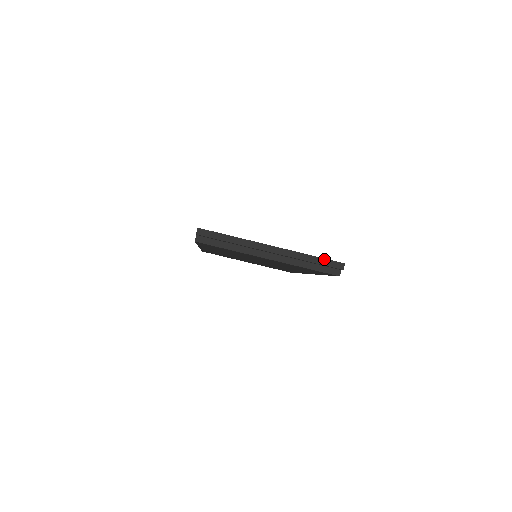
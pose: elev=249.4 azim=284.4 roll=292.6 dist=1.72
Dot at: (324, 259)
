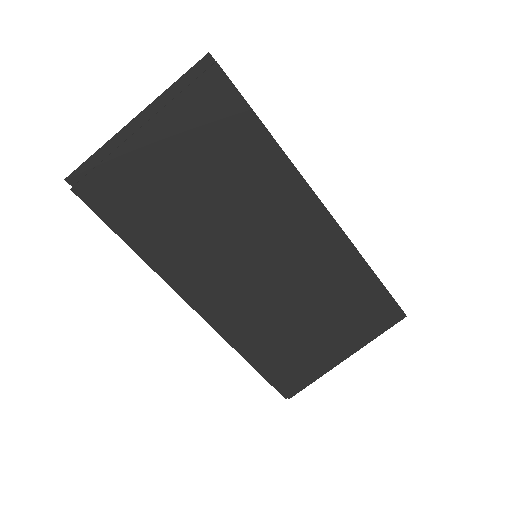
Dot at: (187, 72)
